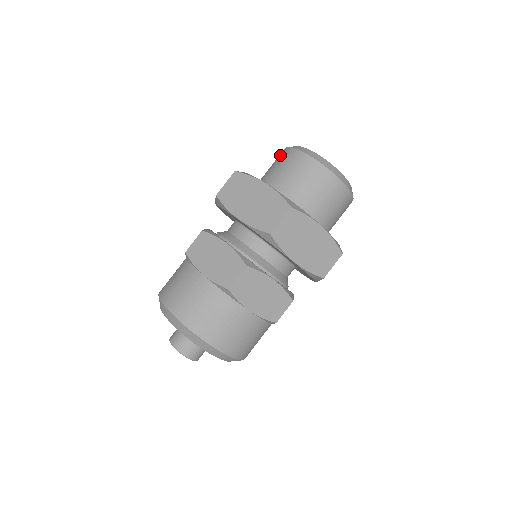
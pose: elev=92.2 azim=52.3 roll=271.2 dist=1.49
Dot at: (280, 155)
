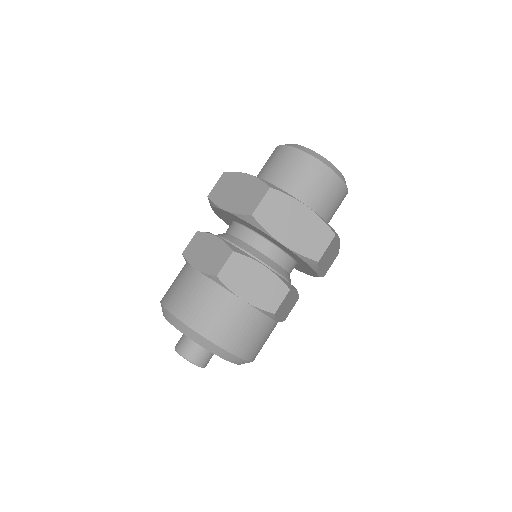
Dot at: occluded
